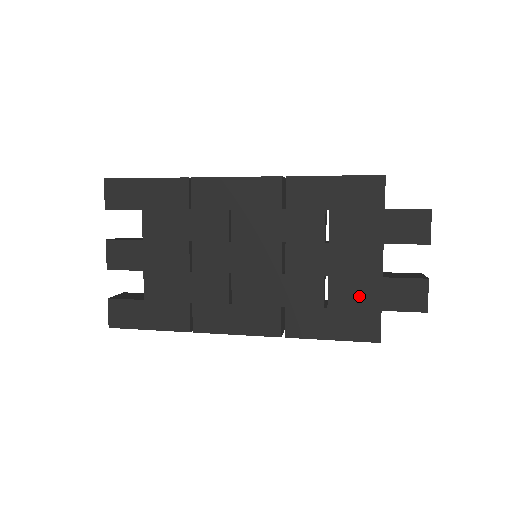
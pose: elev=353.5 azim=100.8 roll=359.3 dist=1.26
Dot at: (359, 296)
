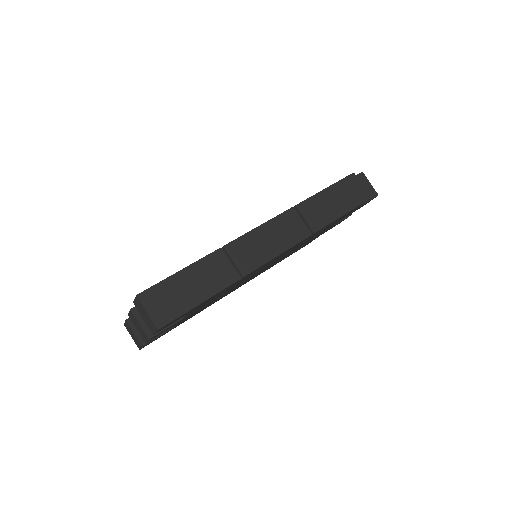
Dot at: occluded
